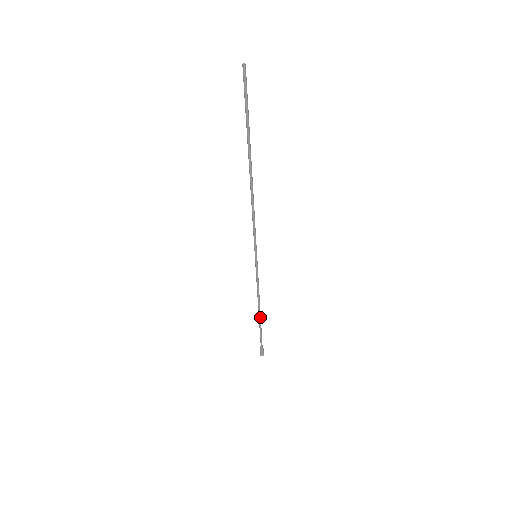
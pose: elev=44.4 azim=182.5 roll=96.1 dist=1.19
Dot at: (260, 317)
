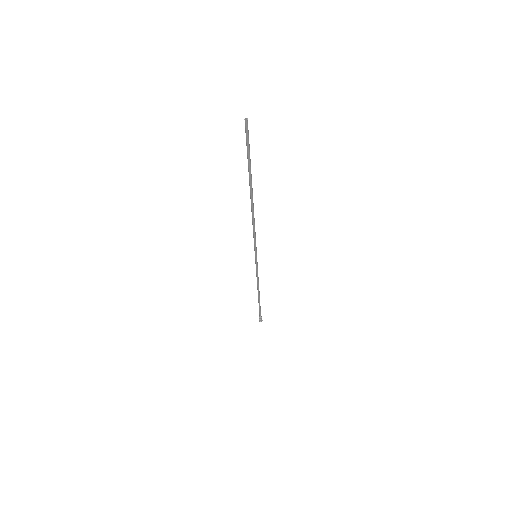
Dot at: (259, 297)
